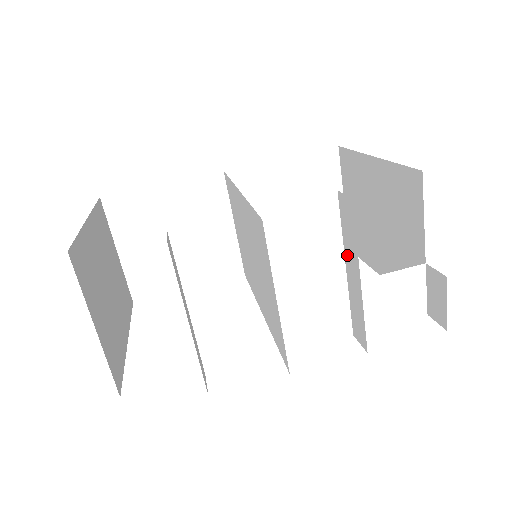
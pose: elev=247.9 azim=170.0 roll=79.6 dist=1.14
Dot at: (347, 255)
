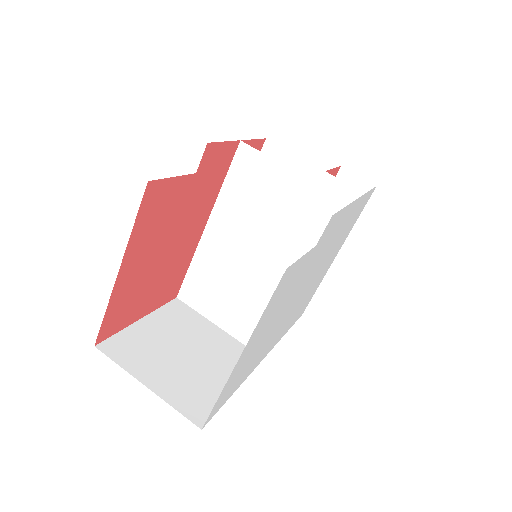
Dot at: occluded
